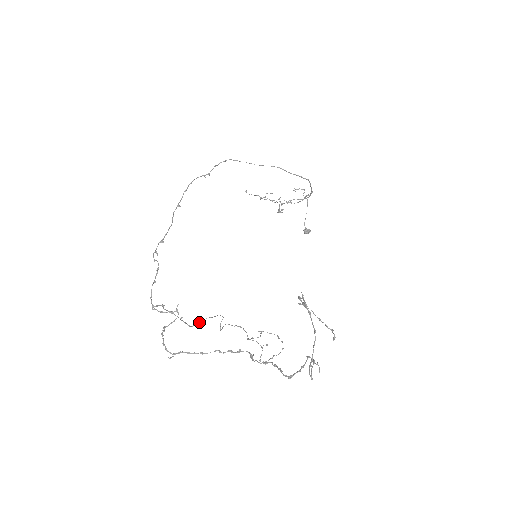
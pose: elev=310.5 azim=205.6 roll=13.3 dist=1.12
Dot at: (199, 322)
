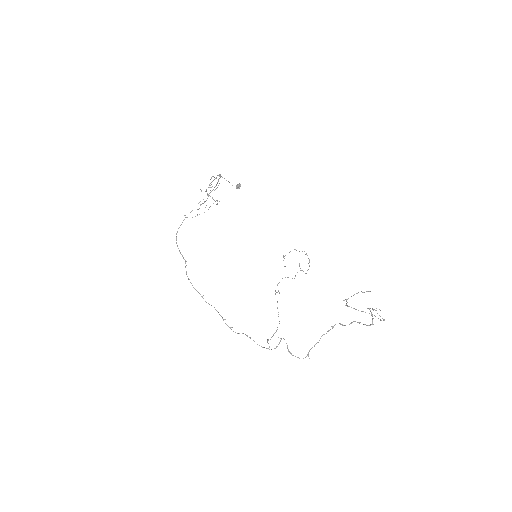
Dot at: (278, 314)
